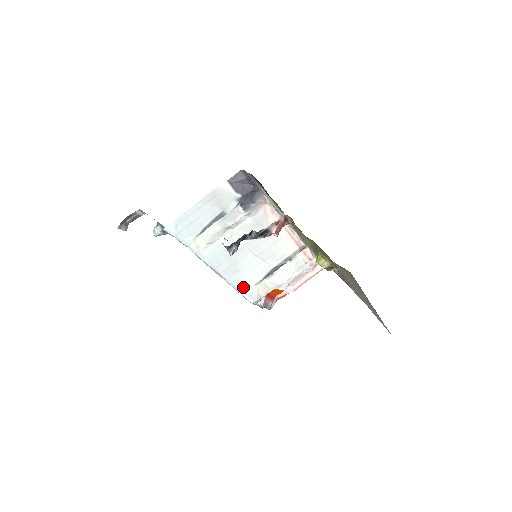
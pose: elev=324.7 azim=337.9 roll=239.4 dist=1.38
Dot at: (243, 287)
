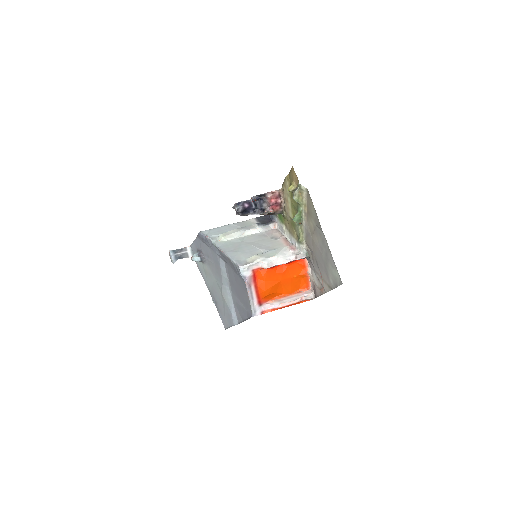
Dot at: (237, 259)
